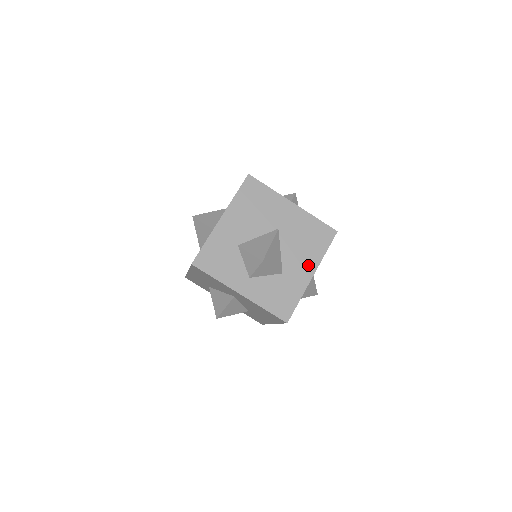
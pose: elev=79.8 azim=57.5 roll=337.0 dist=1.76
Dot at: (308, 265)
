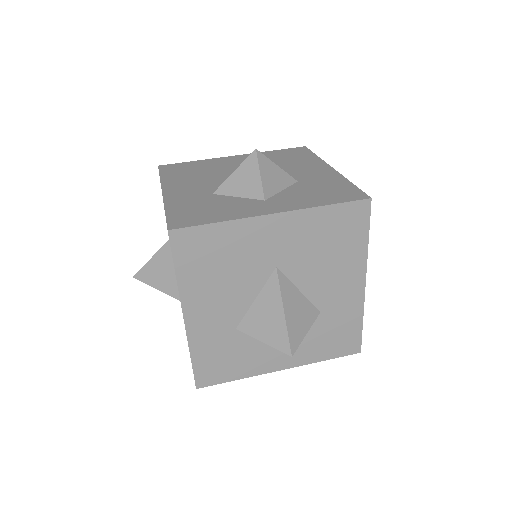
Dot at: (315, 167)
